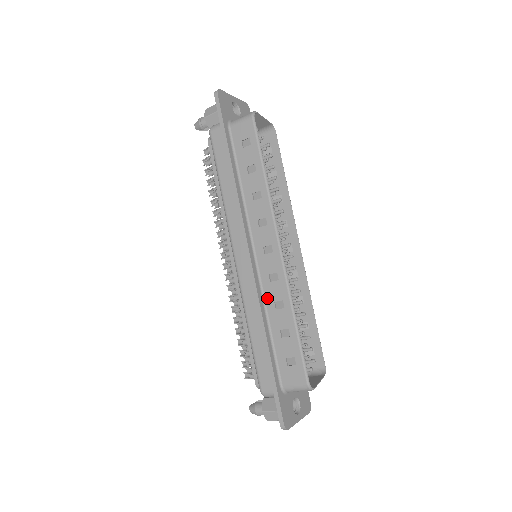
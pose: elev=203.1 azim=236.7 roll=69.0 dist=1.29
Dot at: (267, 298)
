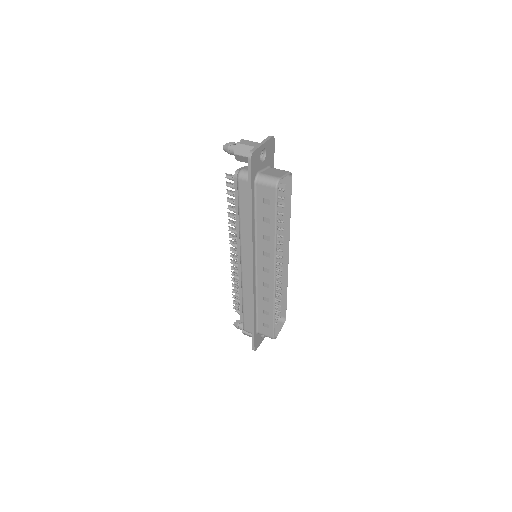
Dot at: (259, 292)
